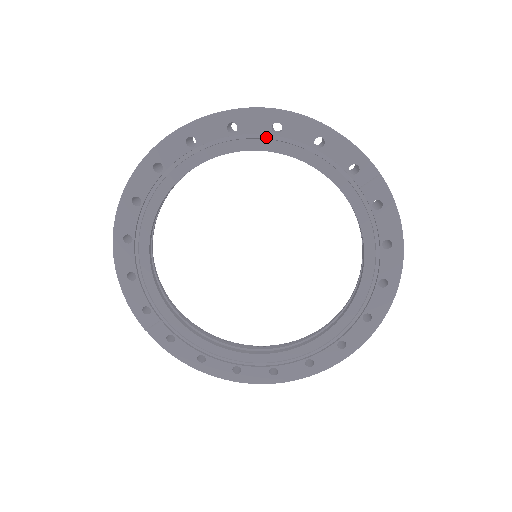
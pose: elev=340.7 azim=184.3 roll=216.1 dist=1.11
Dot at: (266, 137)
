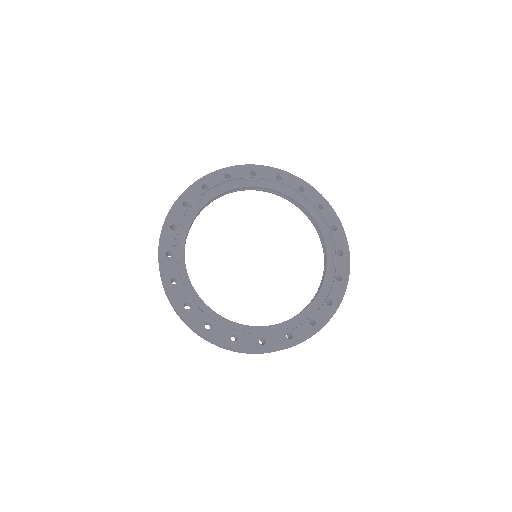
Dot at: (248, 179)
